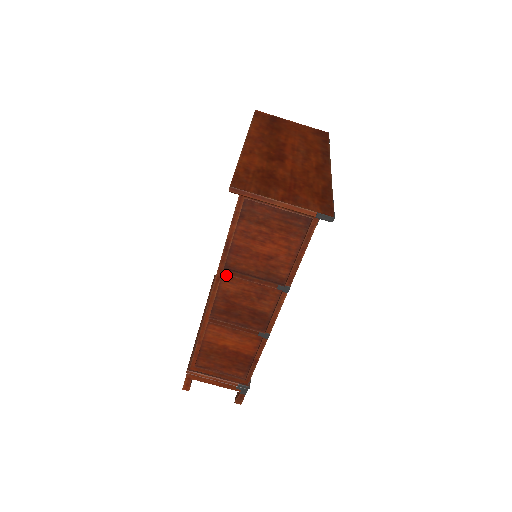
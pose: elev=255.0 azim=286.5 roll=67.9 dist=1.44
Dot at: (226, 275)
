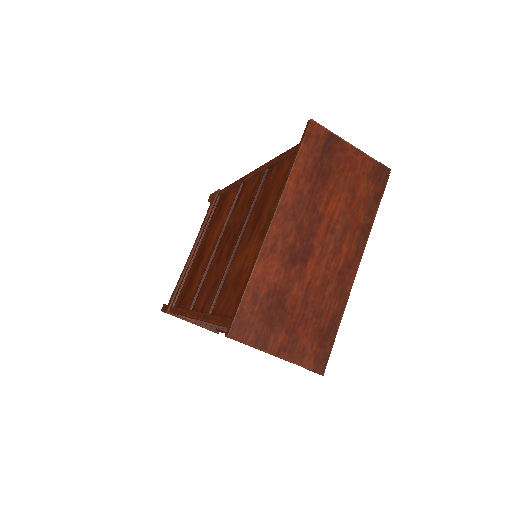
Dot at: occluded
